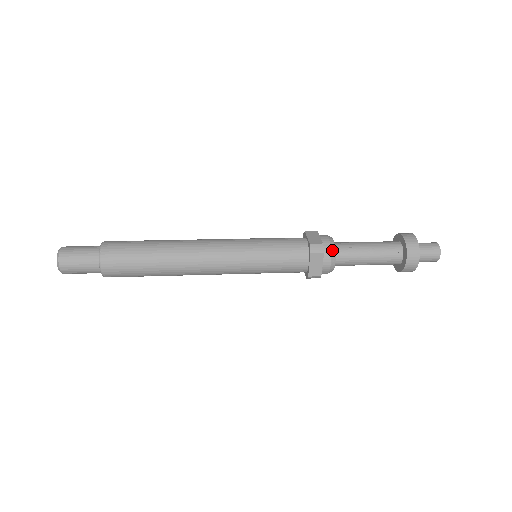
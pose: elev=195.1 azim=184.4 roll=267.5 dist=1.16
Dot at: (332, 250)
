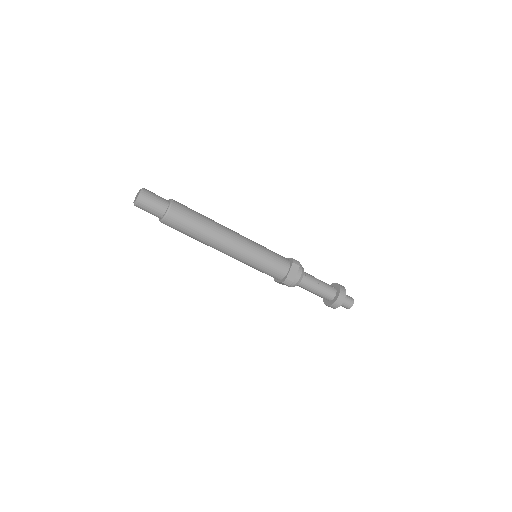
Dot at: (303, 269)
